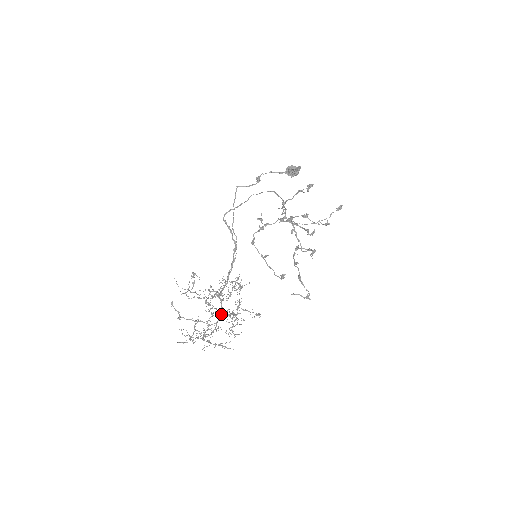
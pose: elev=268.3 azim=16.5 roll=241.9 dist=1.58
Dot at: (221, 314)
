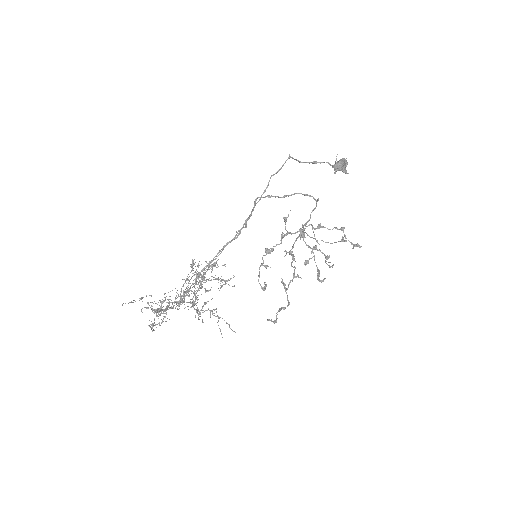
Dot at: (185, 293)
